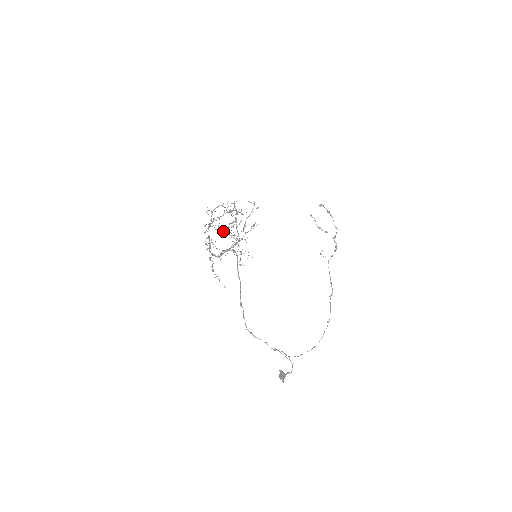
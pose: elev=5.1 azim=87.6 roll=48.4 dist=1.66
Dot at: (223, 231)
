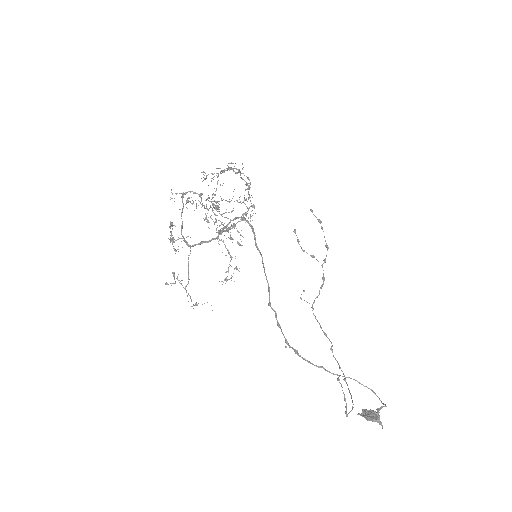
Dot at: (216, 202)
